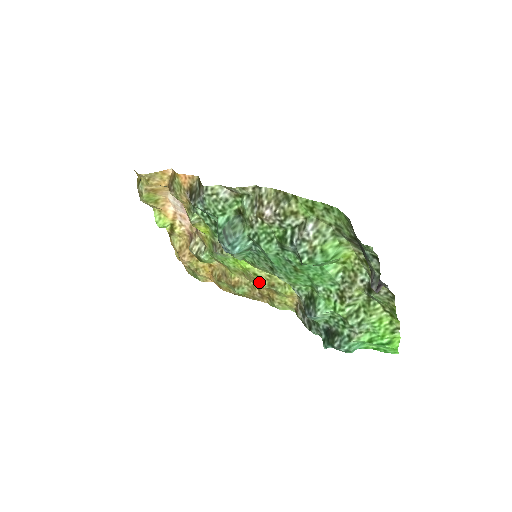
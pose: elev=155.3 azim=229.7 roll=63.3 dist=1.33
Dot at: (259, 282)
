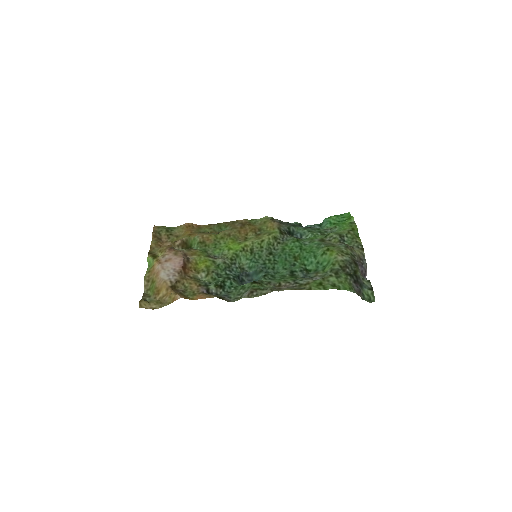
Dot at: (249, 239)
